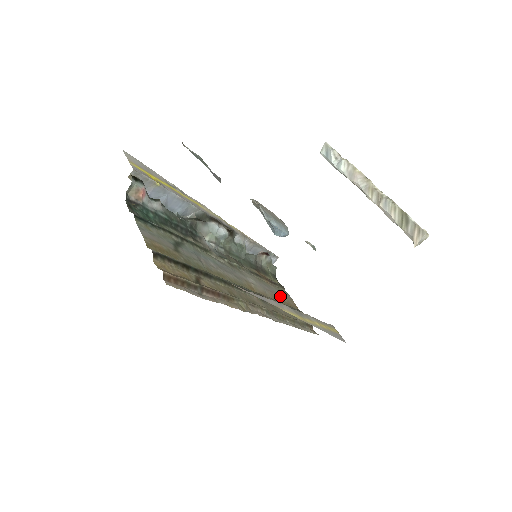
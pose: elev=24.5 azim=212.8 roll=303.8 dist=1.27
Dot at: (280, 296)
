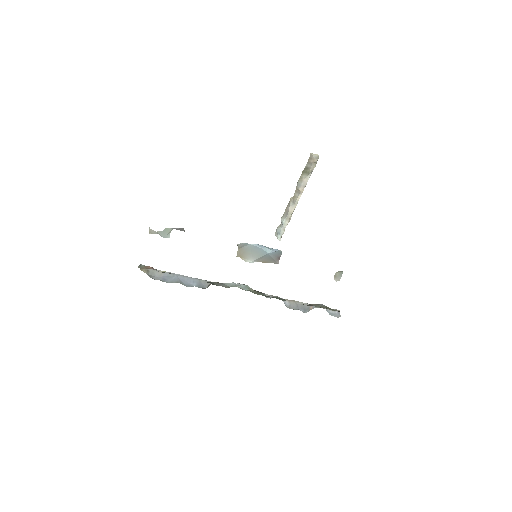
Dot at: occluded
